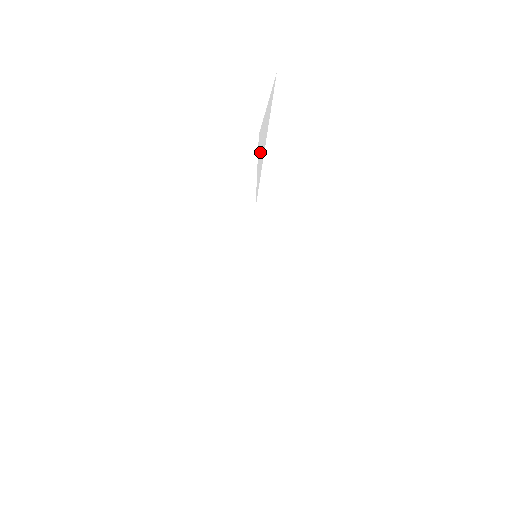
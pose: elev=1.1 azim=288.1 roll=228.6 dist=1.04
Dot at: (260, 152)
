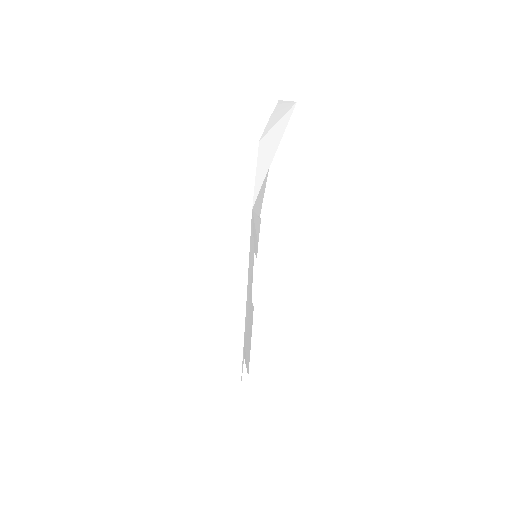
Dot at: (262, 162)
